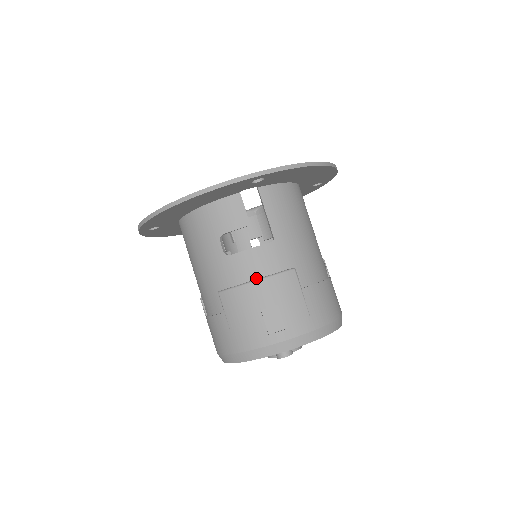
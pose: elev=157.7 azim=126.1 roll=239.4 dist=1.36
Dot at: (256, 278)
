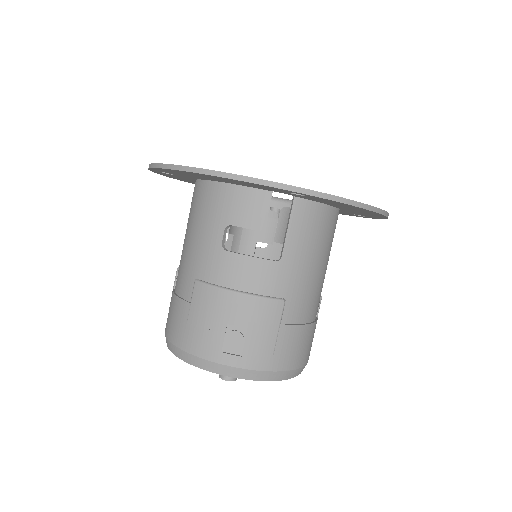
Dot at: (240, 289)
